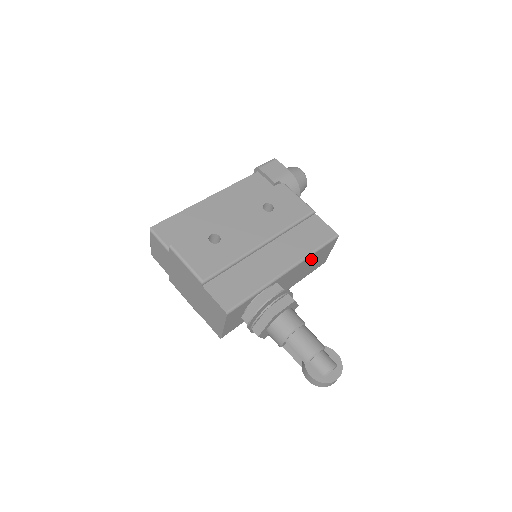
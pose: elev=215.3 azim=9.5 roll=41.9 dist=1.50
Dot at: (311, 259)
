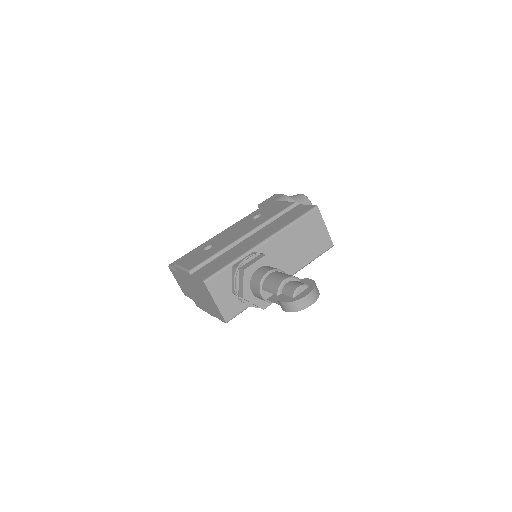
Dot at: (295, 233)
